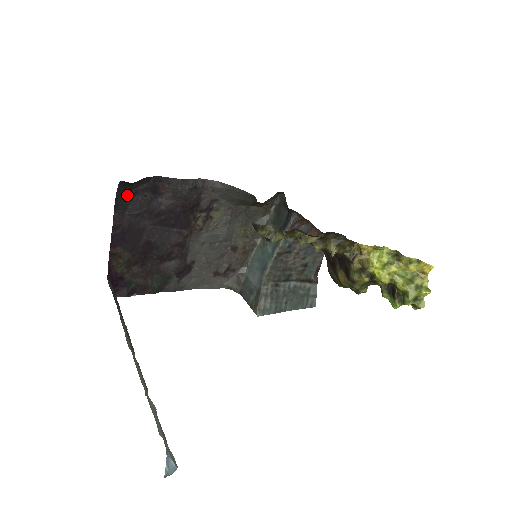
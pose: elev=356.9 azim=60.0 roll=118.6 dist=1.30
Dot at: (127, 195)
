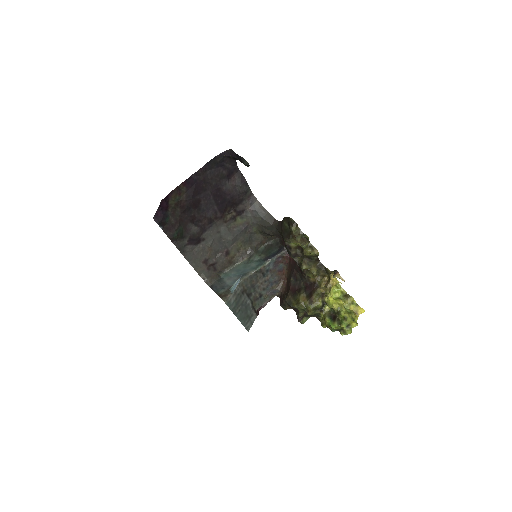
Dot at: (219, 162)
